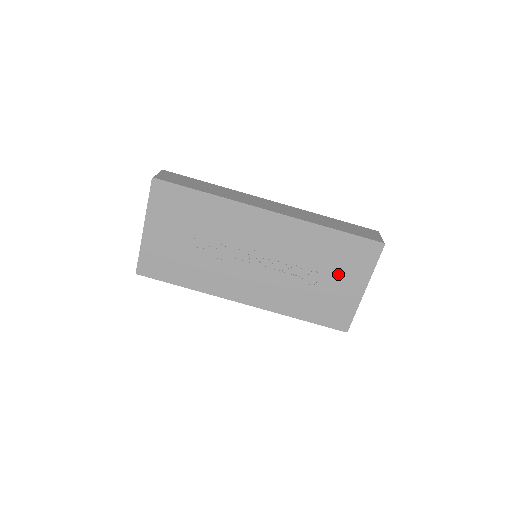
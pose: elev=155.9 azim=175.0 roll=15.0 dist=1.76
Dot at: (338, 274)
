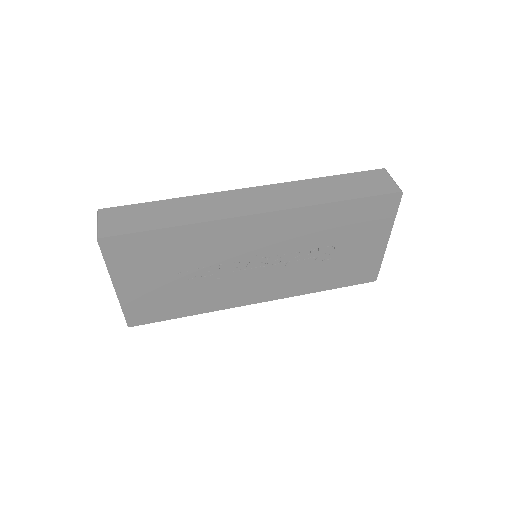
Dot at: (355, 239)
